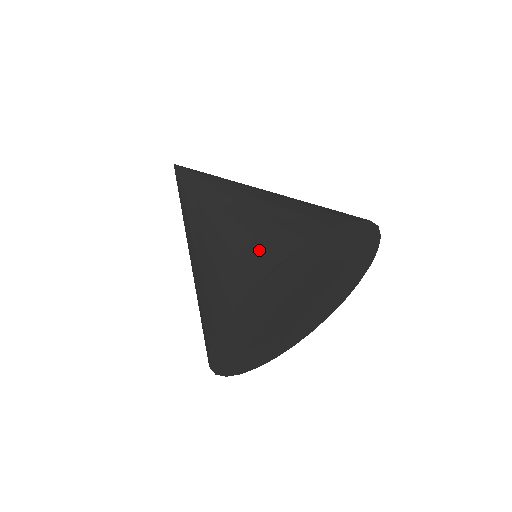
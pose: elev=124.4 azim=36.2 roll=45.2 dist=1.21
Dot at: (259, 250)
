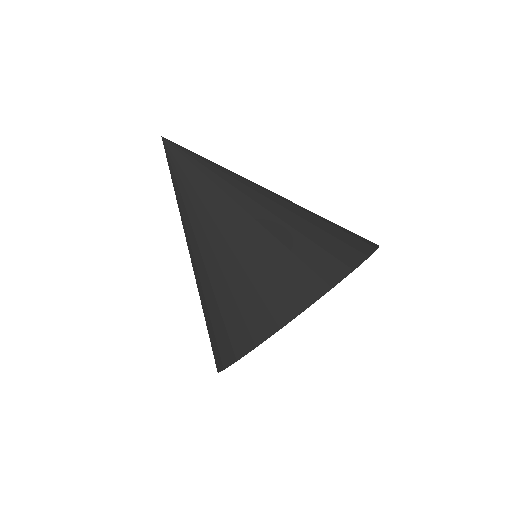
Dot at: (305, 270)
